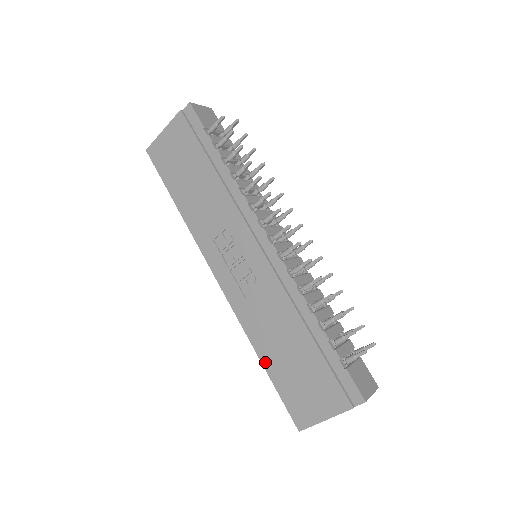
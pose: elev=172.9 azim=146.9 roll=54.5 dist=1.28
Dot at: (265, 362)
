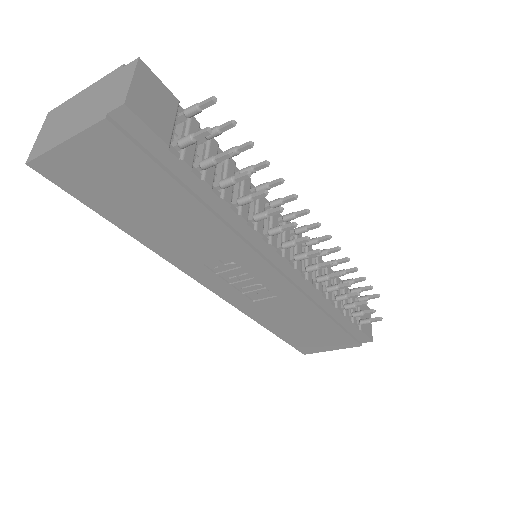
Dot at: (274, 331)
